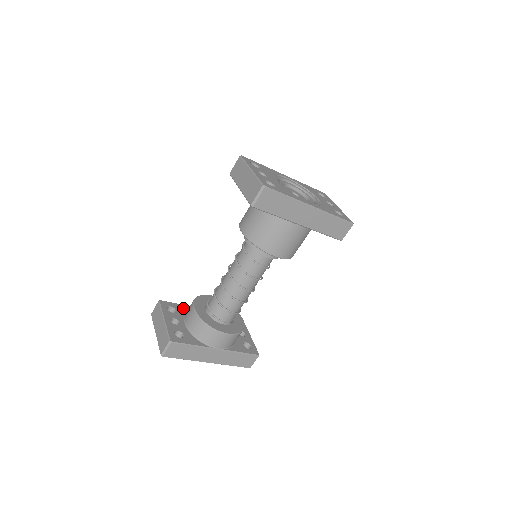
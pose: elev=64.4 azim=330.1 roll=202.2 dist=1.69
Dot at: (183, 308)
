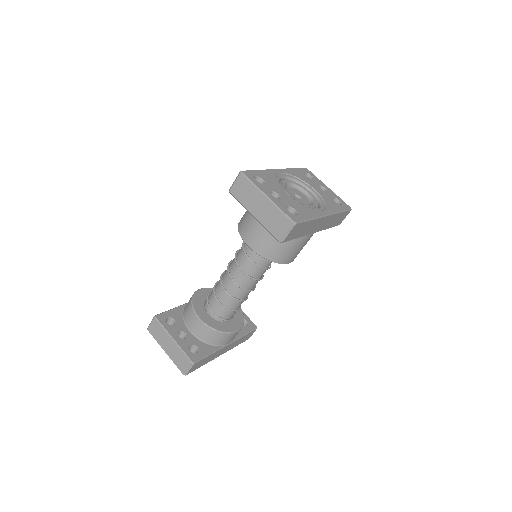
Dot at: (178, 312)
